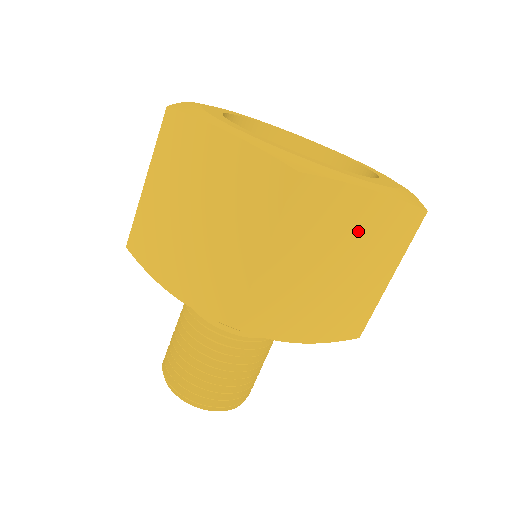
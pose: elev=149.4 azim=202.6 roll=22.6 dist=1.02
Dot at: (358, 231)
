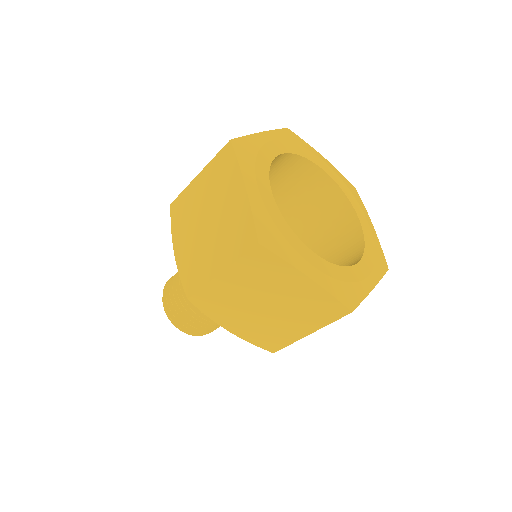
Dot at: (292, 295)
